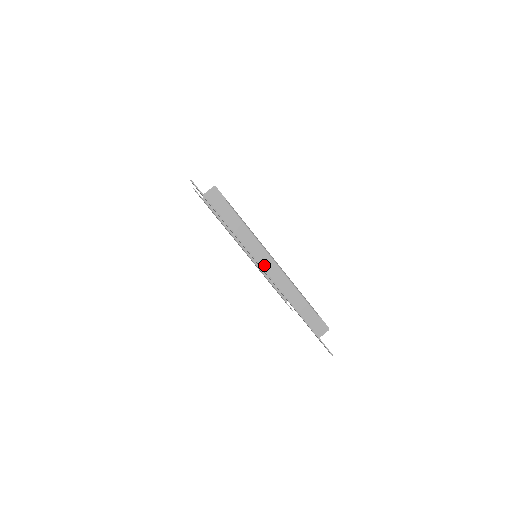
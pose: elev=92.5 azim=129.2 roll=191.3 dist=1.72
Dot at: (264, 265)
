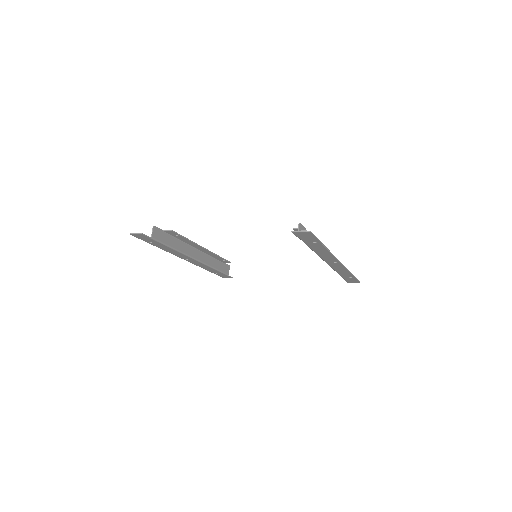
Dot at: occluded
